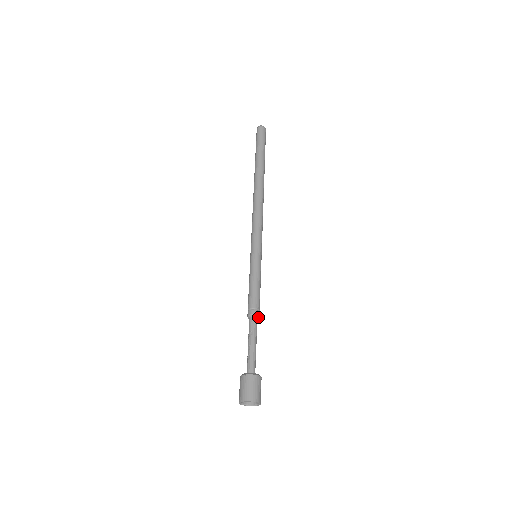
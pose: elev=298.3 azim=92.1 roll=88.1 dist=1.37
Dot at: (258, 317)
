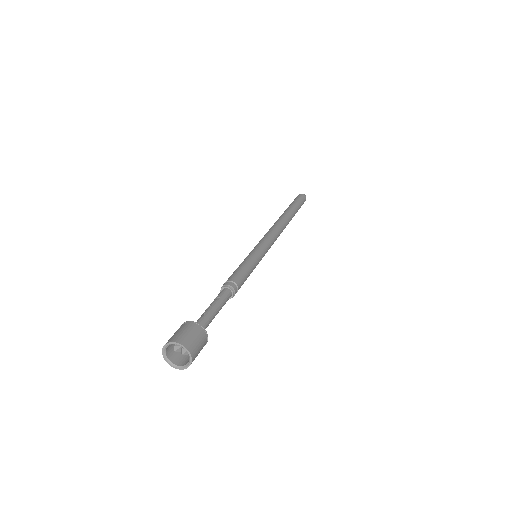
Dot at: (233, 292)
